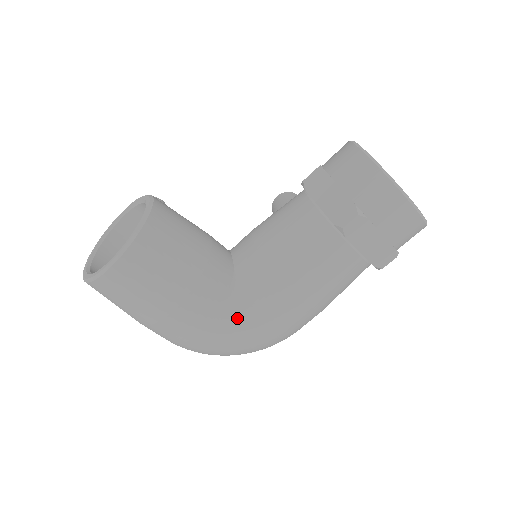
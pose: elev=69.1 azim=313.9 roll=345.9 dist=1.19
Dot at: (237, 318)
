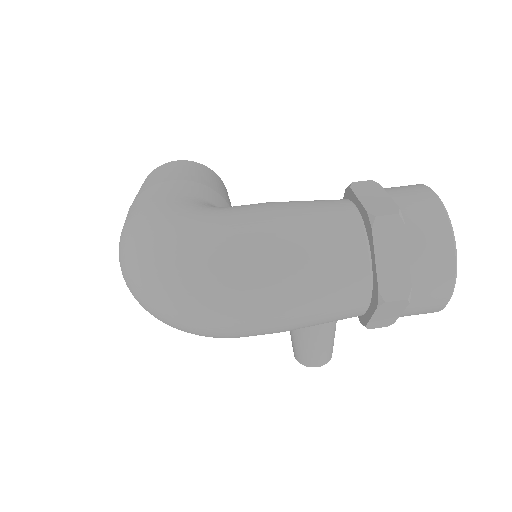
Dot at: (202, 205)
